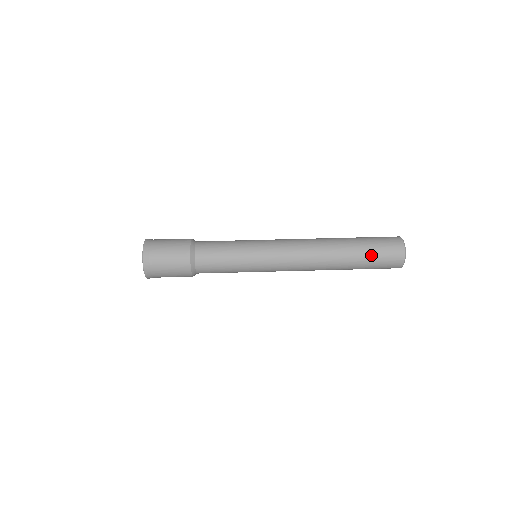
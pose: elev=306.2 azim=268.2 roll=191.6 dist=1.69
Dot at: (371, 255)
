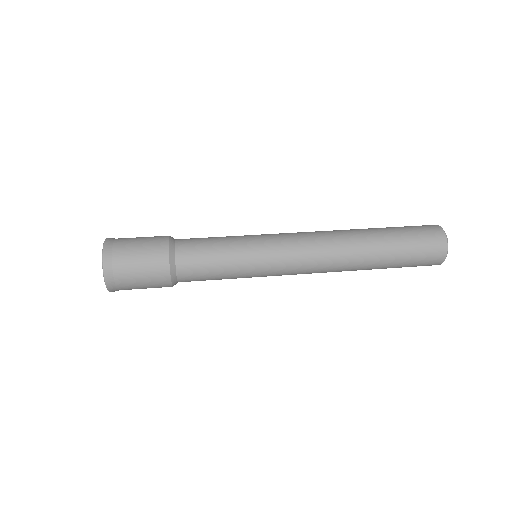
Dot at: (404, 261)
